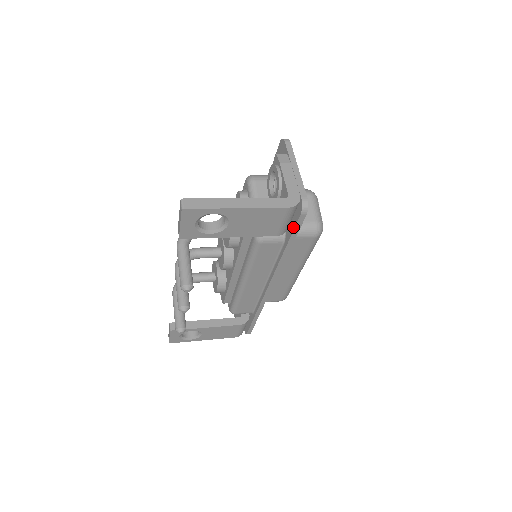
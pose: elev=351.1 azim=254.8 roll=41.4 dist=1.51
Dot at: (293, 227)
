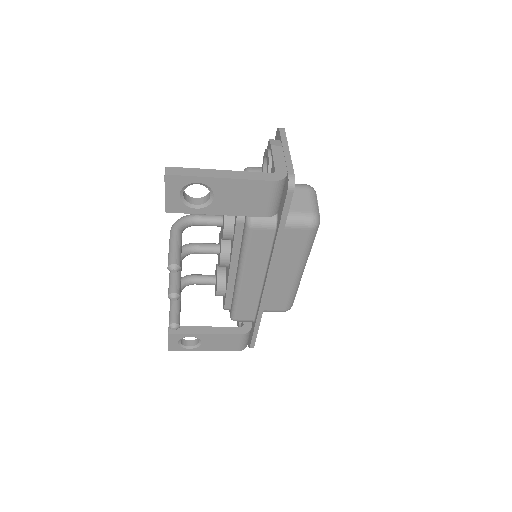
Dot at: (282, 208)
